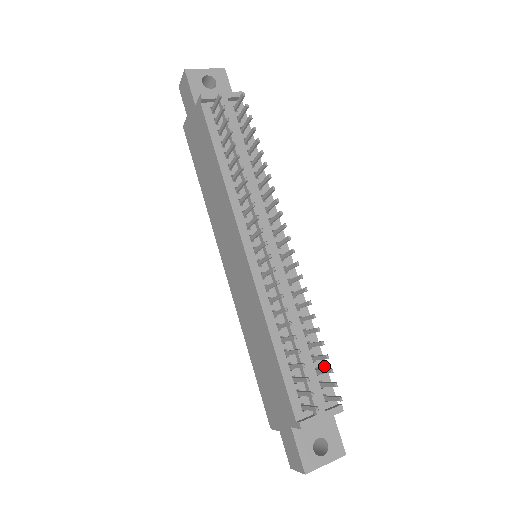
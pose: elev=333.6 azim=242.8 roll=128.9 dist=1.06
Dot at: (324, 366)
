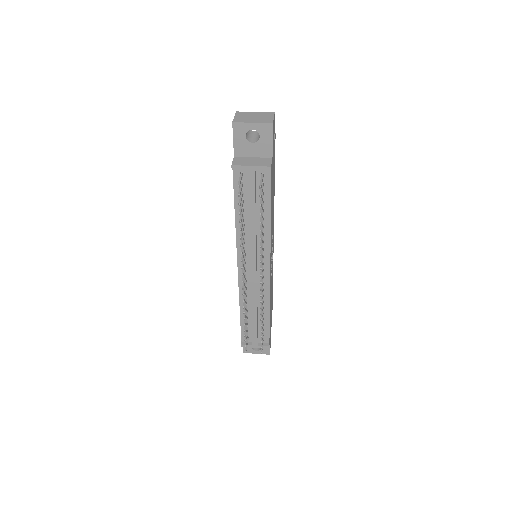
Dot at: (268, 328)
